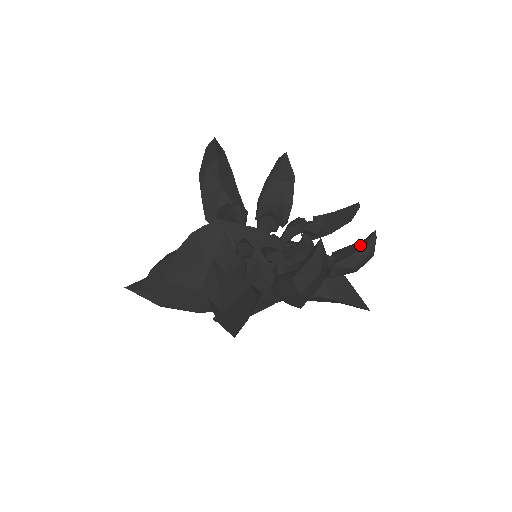
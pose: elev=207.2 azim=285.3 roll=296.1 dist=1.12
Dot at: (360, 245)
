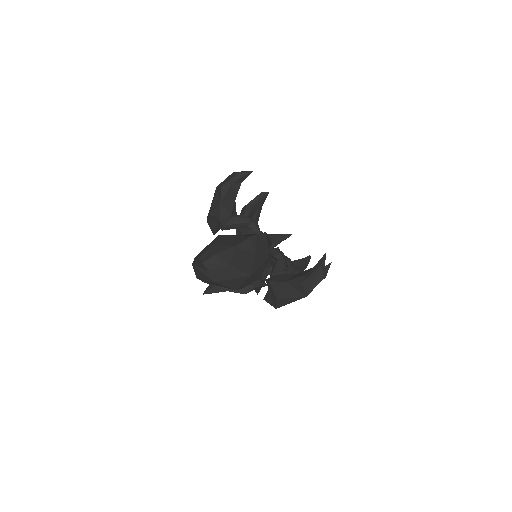
Dot at: (304, 261)
